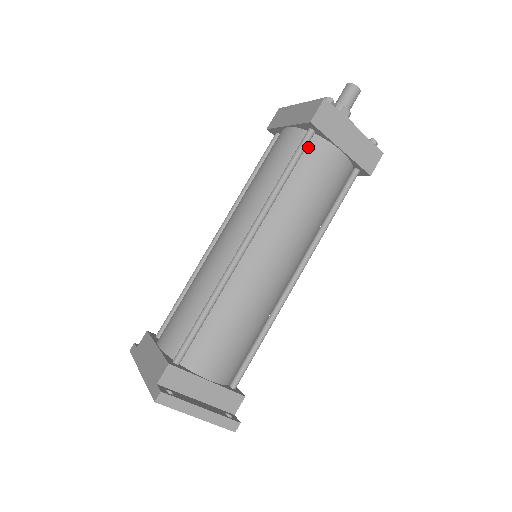
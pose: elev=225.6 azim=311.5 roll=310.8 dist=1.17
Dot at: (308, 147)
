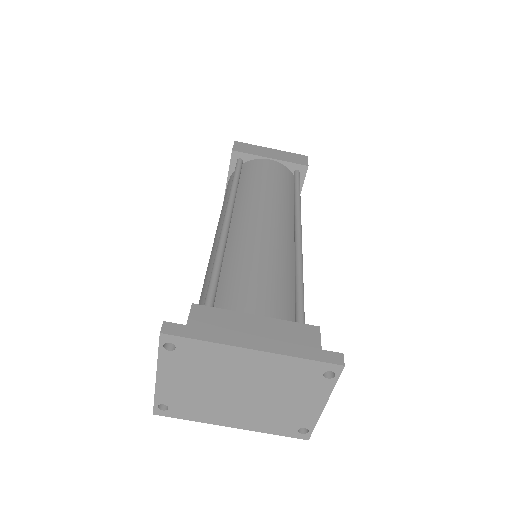
Dot at: occluded
